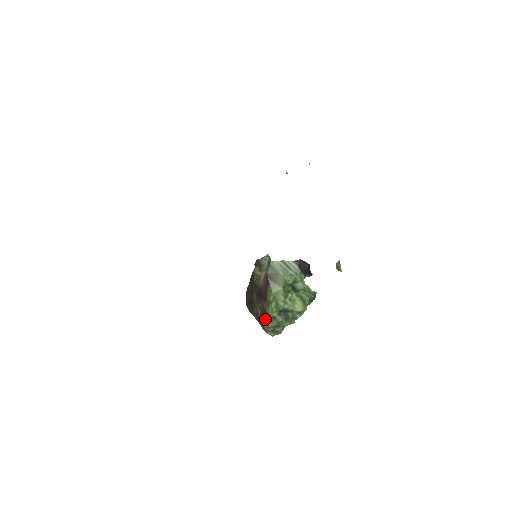
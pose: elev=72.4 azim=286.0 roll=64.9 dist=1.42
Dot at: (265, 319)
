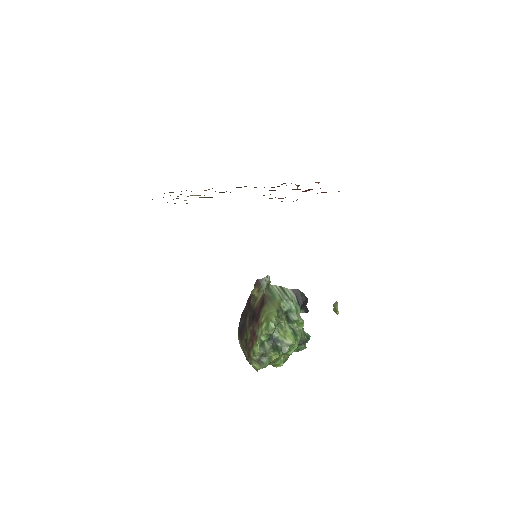
Dot at: (253, 344)
